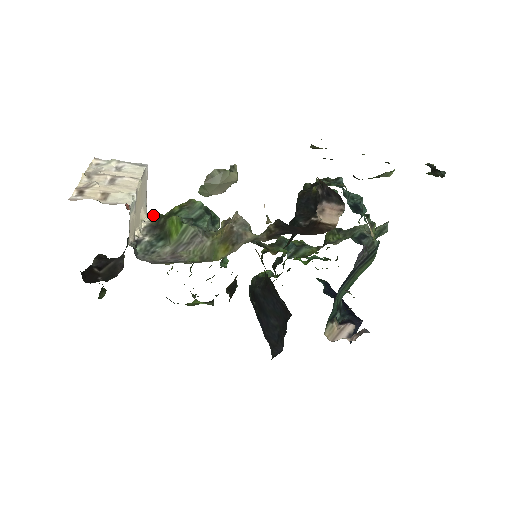
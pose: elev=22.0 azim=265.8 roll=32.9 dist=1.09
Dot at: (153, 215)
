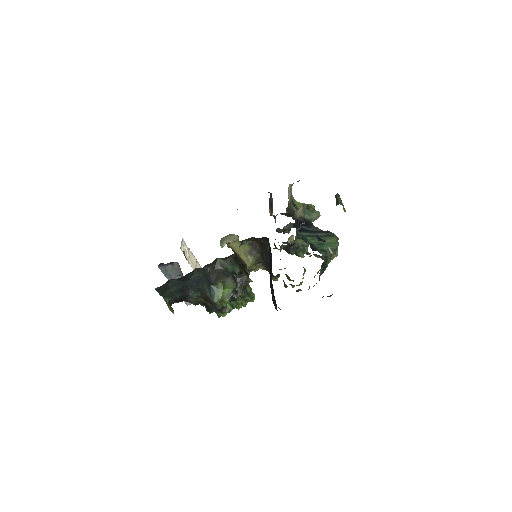
Dot at: occluded
